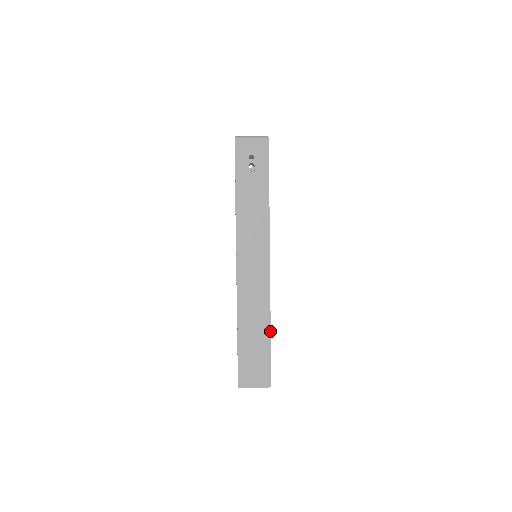
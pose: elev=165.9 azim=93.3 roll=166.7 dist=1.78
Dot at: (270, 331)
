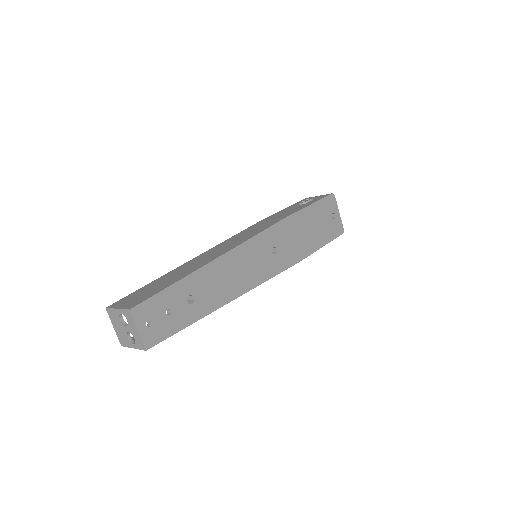
Dot at: (194, 271)
